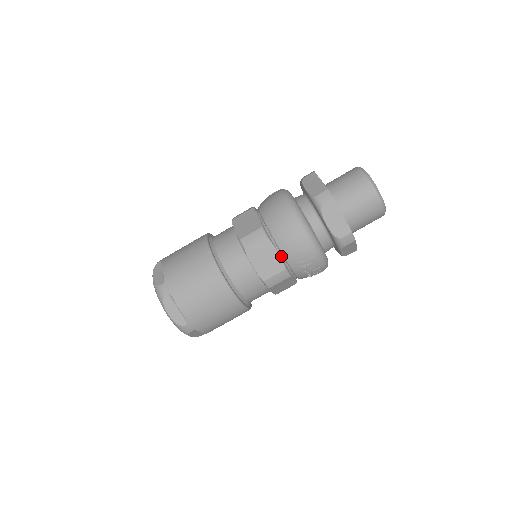
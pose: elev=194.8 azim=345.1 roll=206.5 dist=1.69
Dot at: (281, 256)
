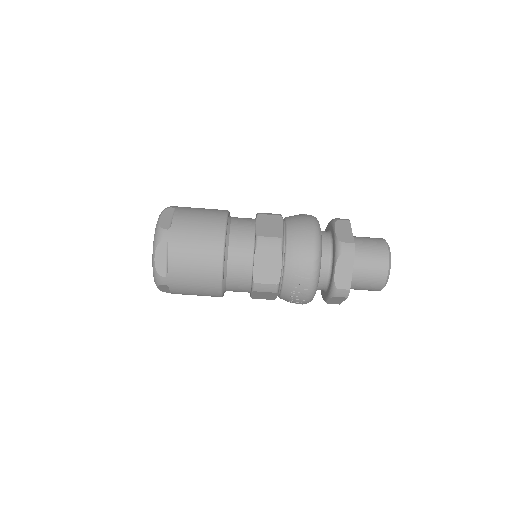
Dot at: (282, 272)
